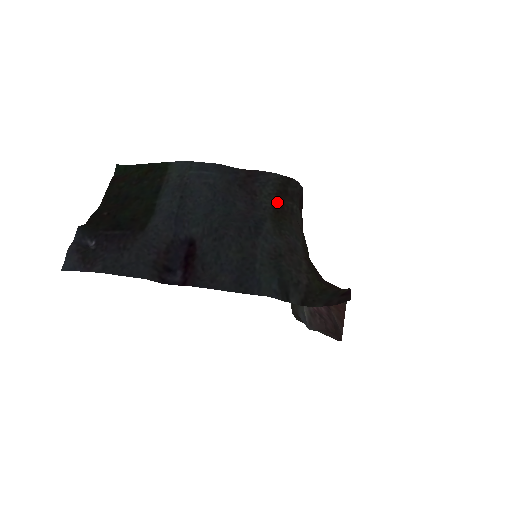
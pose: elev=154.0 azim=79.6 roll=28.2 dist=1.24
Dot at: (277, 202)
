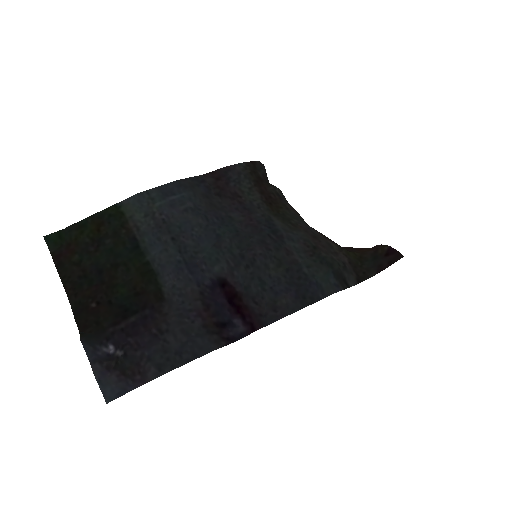
Dot at: (262, 194)
